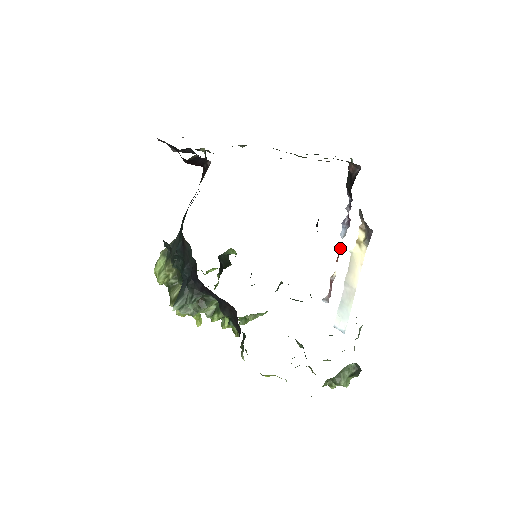
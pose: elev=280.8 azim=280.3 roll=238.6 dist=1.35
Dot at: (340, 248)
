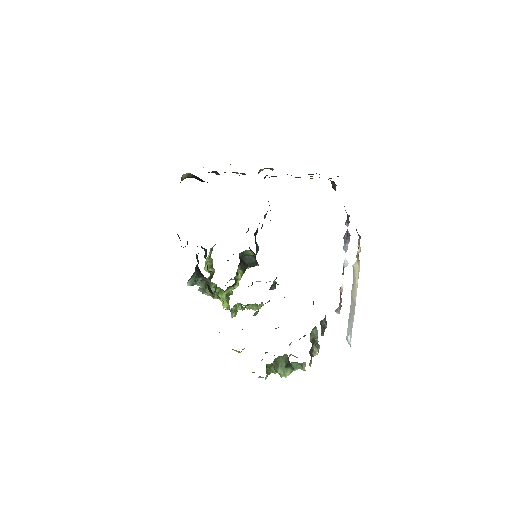
Dot at: (344, 261)
